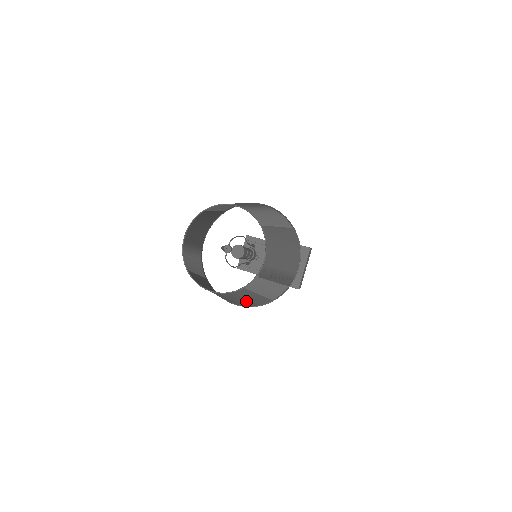
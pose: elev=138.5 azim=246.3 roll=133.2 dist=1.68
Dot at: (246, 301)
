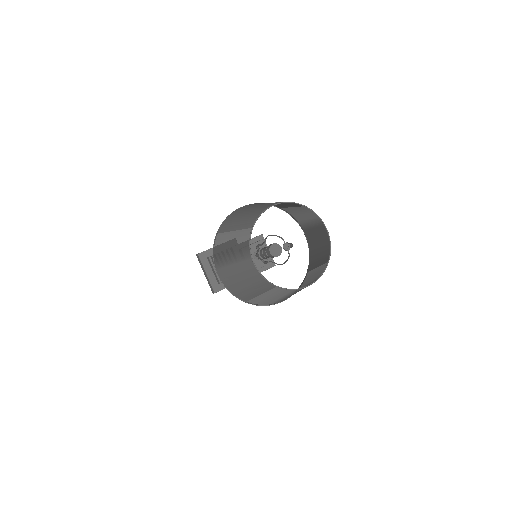
Dot at: occluded
